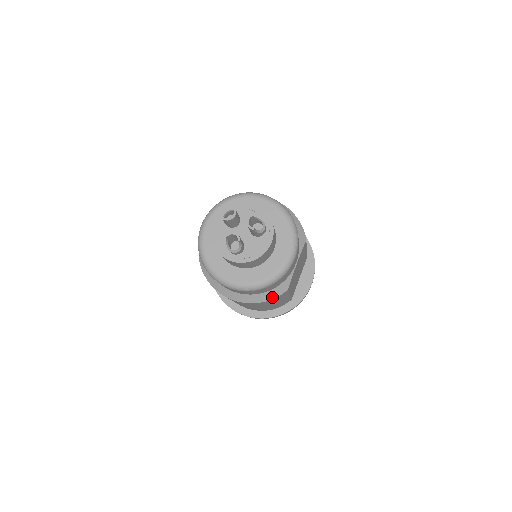
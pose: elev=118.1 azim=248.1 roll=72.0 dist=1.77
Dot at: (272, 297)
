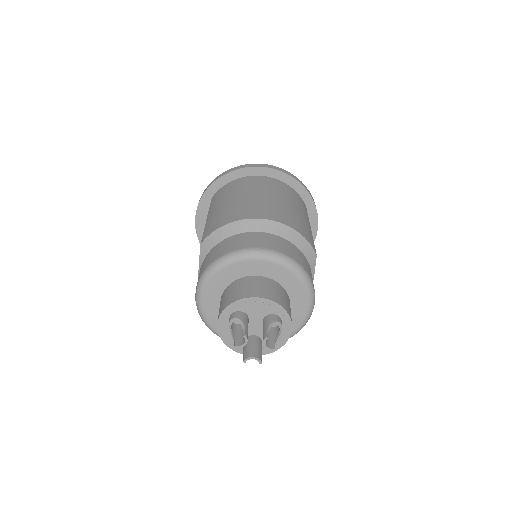
Dot at: occluded
